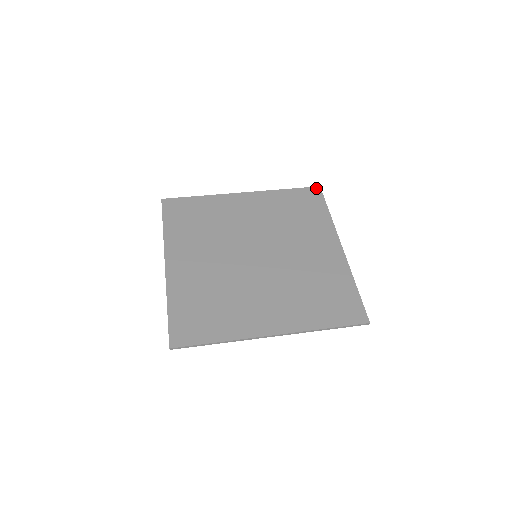
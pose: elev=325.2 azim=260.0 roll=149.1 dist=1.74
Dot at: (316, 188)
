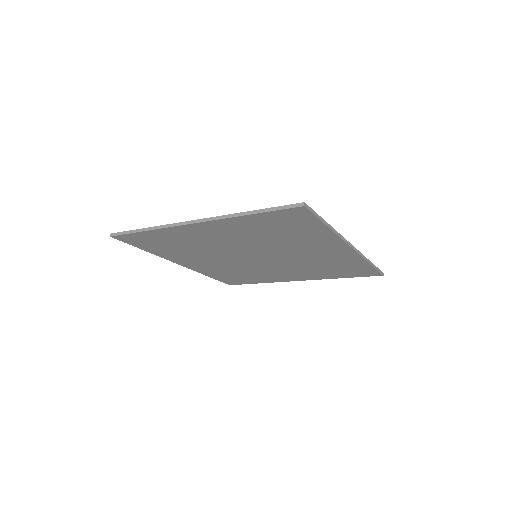
Dot at: occluded
